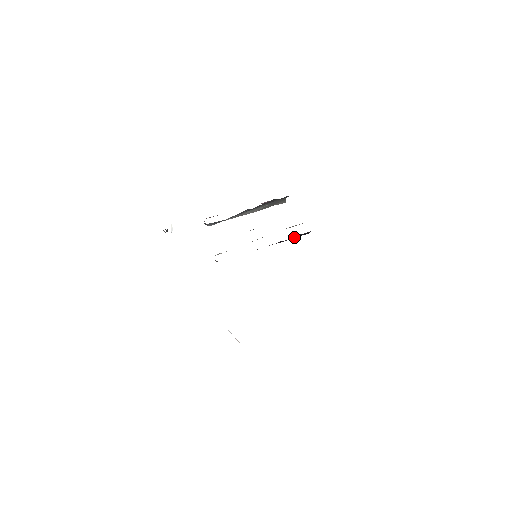
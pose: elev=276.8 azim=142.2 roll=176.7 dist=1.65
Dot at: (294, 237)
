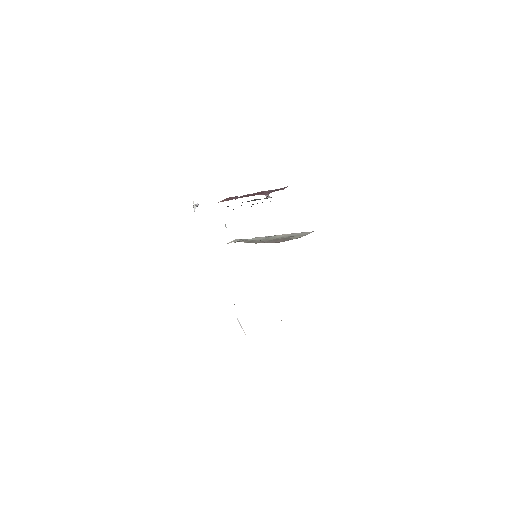
Dot at: occluded
